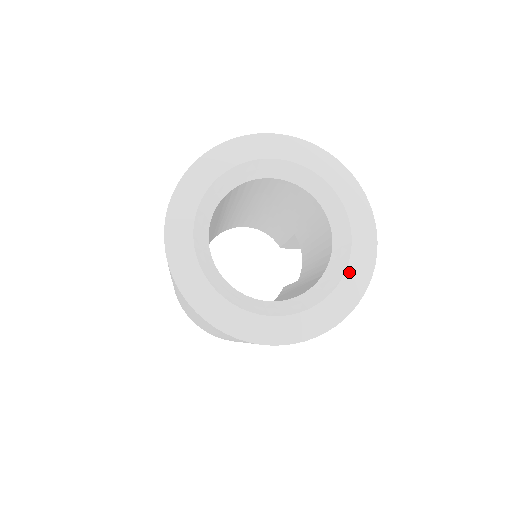
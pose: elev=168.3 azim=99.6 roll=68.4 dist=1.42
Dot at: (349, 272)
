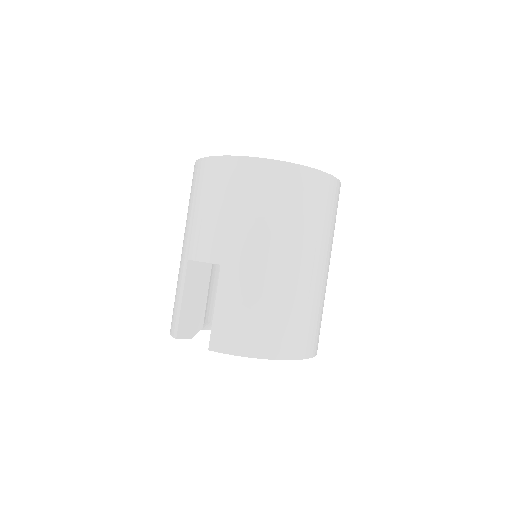
Dot at: occluded
